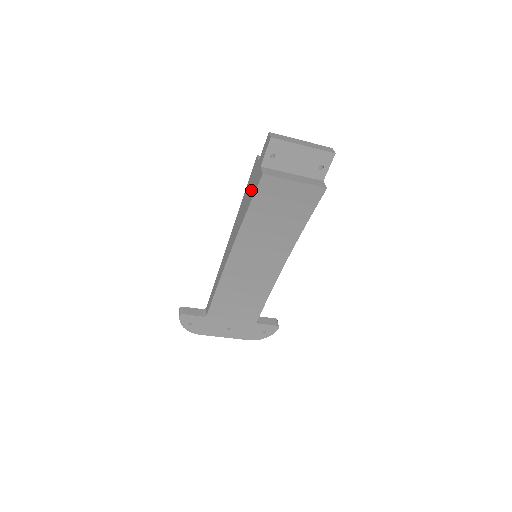
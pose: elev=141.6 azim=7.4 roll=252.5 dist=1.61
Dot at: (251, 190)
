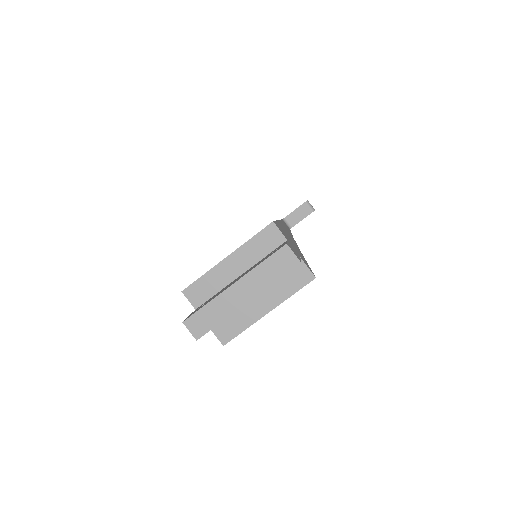
Dot at: occluded
